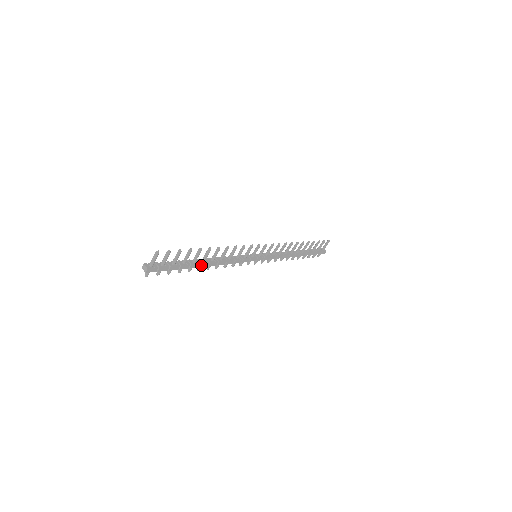
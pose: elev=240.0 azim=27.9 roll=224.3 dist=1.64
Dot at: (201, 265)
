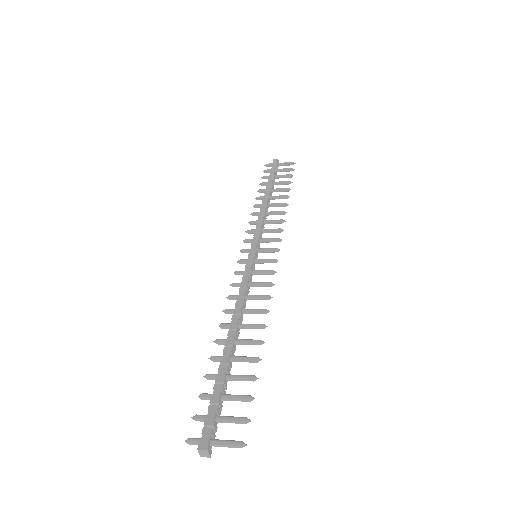
Dot at: occluded
